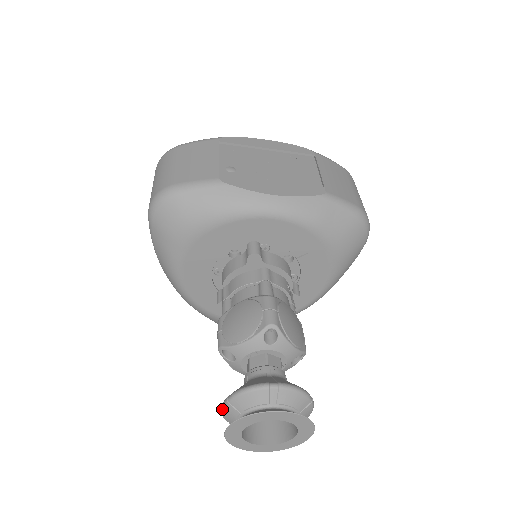
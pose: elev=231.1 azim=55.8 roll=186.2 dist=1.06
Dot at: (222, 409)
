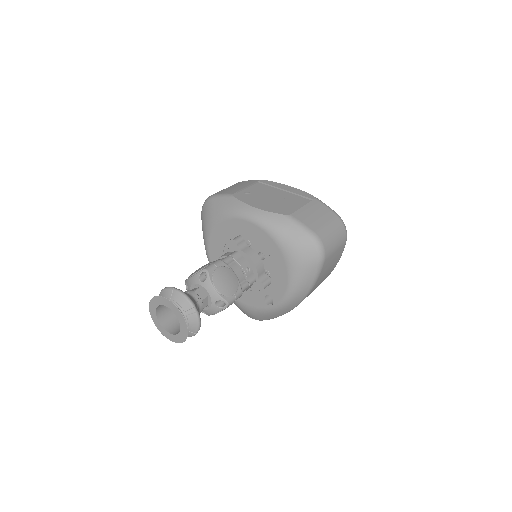
Dot at: occluded
